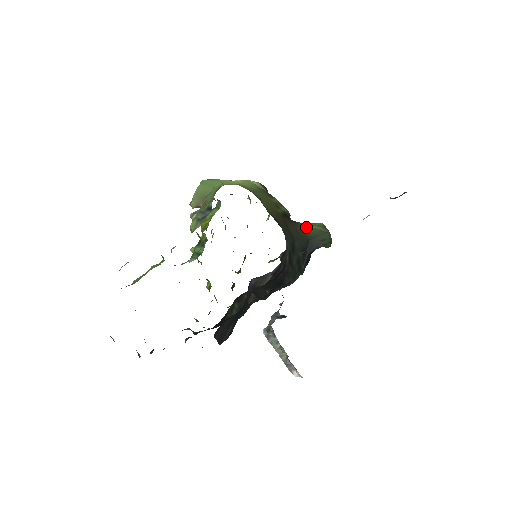
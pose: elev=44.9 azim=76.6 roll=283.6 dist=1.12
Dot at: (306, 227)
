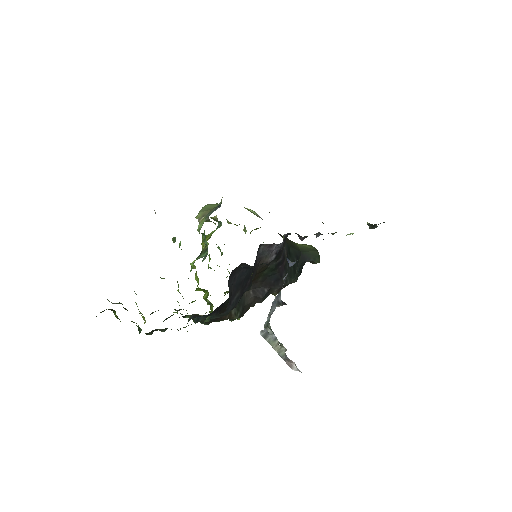
Dot at: (297, 244)
